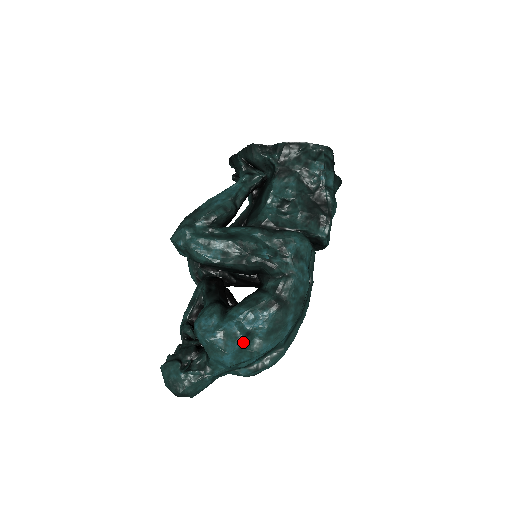
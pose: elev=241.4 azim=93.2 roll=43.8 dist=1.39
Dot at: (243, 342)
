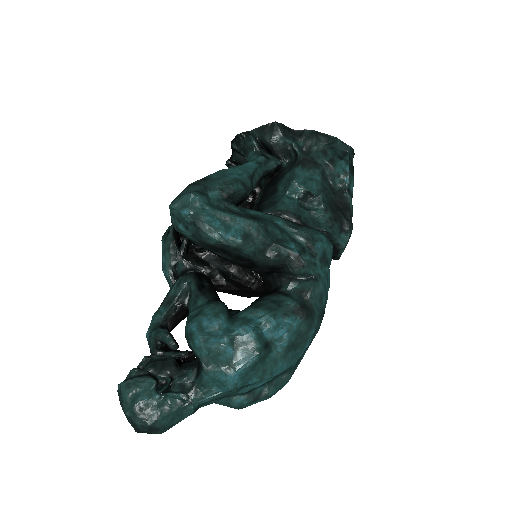
Dot at: (260, 355)
